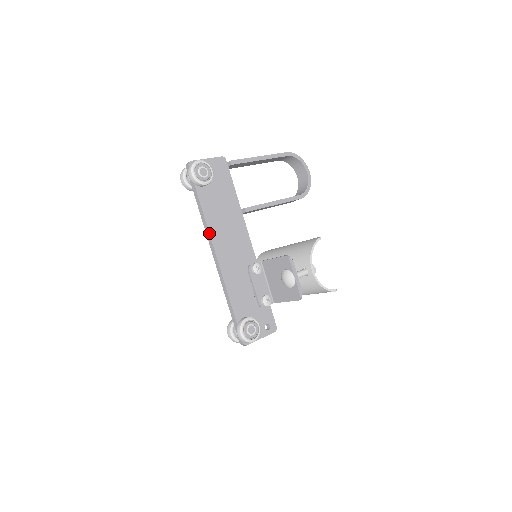
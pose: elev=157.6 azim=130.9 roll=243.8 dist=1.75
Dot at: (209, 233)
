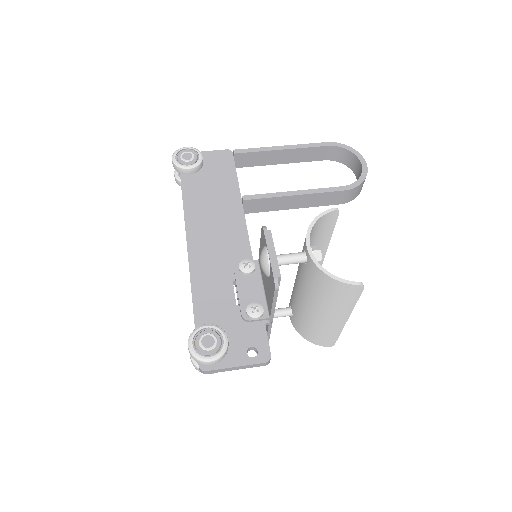
Dot at: (185, 222)
